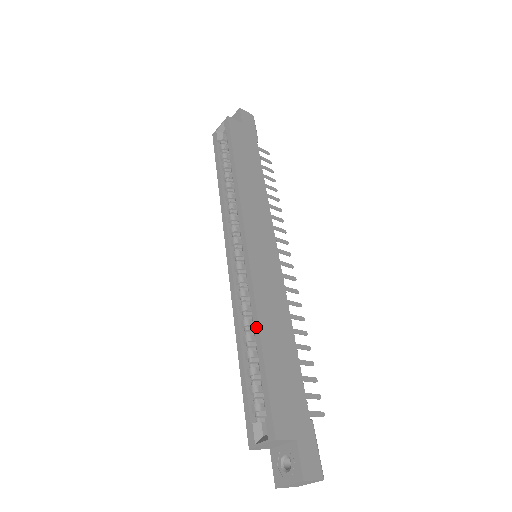
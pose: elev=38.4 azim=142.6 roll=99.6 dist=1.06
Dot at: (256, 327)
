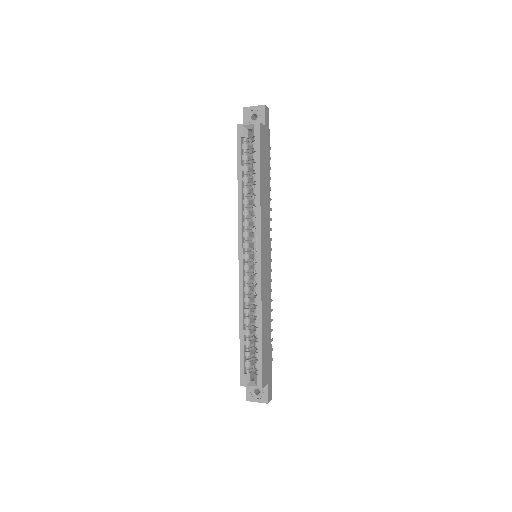
Dot at: (259, 321)
